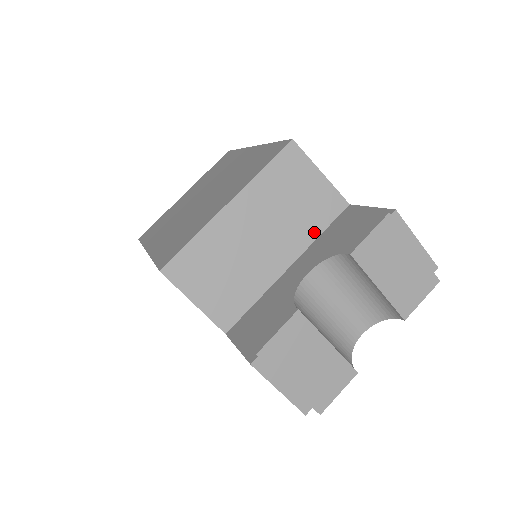
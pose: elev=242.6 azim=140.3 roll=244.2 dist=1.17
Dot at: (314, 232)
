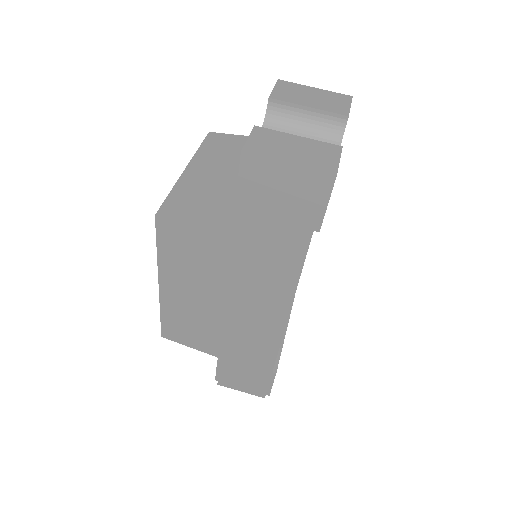
Dot at: occluded
